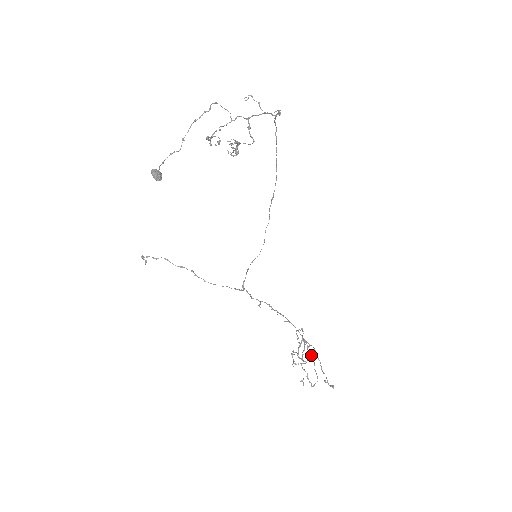
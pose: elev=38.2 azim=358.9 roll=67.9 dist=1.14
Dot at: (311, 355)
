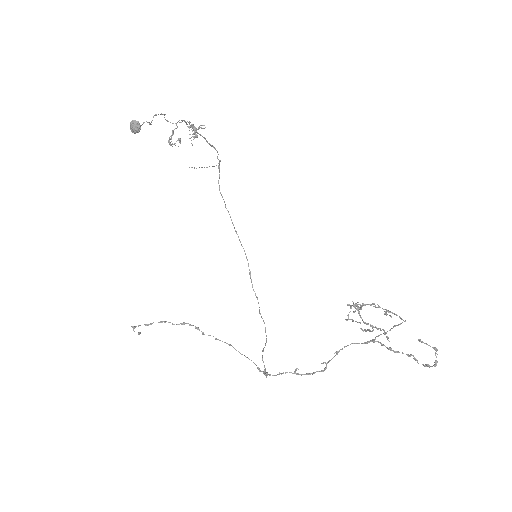
Dot at: occluded
